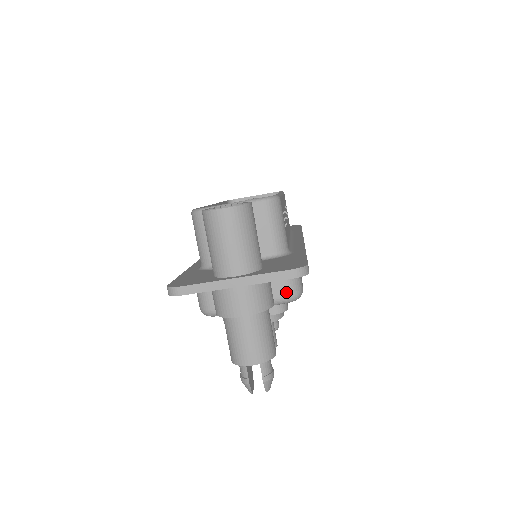
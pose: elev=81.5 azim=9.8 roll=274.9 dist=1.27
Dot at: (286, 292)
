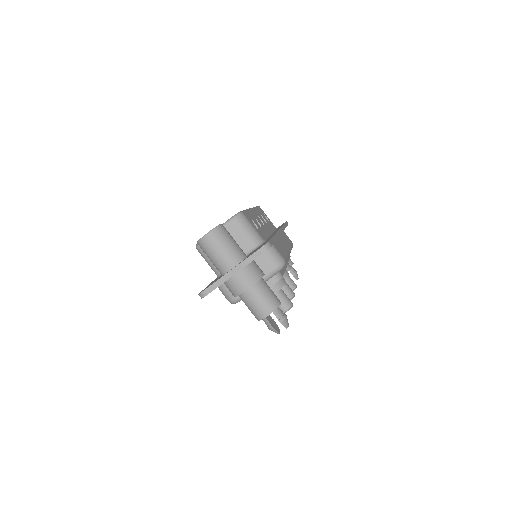
Dot at: (273, 266)
